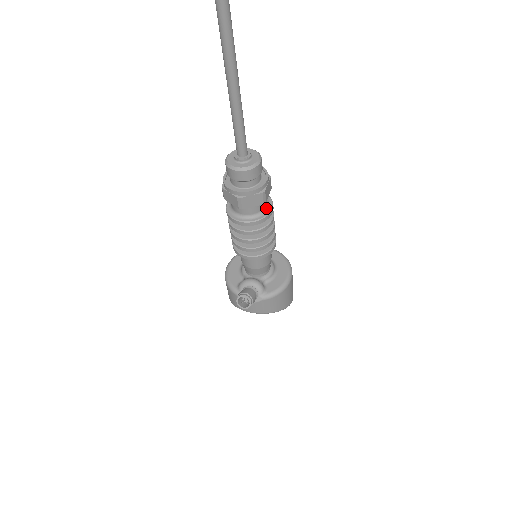
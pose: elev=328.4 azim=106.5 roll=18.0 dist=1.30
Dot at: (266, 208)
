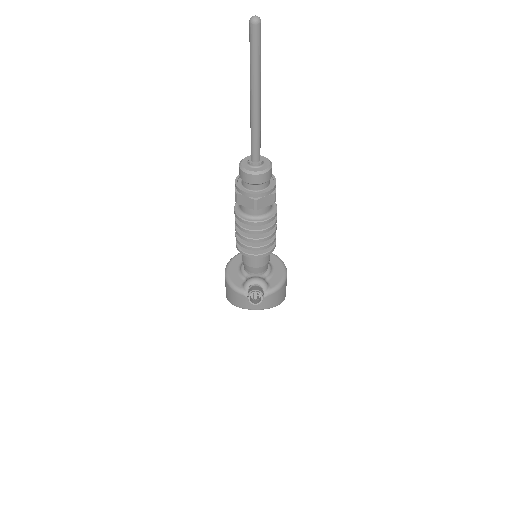
Dot at: (272, 208)
